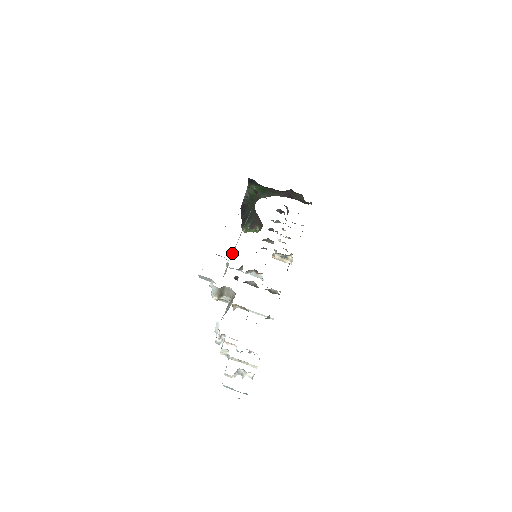
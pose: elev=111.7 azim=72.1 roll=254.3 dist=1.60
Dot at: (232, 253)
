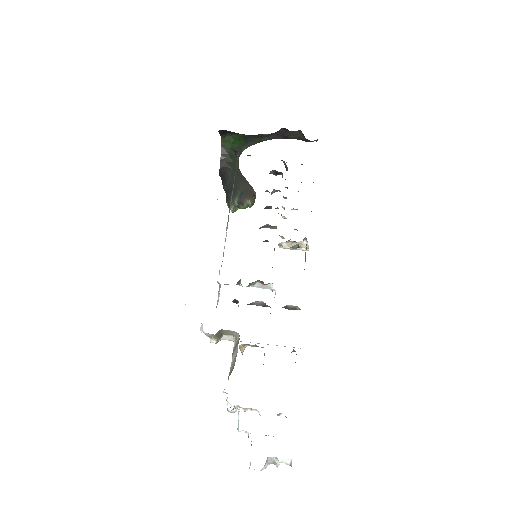
Dot at: occluded
